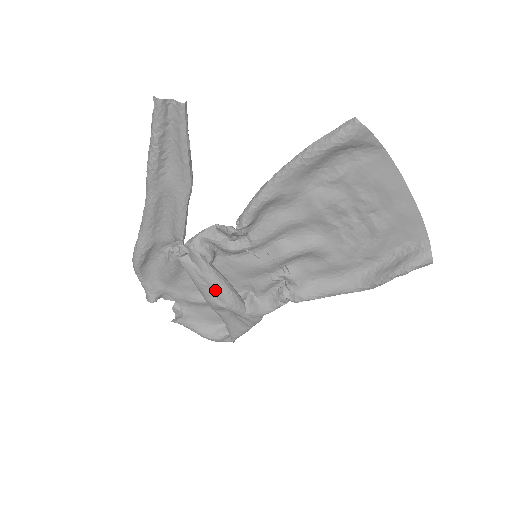
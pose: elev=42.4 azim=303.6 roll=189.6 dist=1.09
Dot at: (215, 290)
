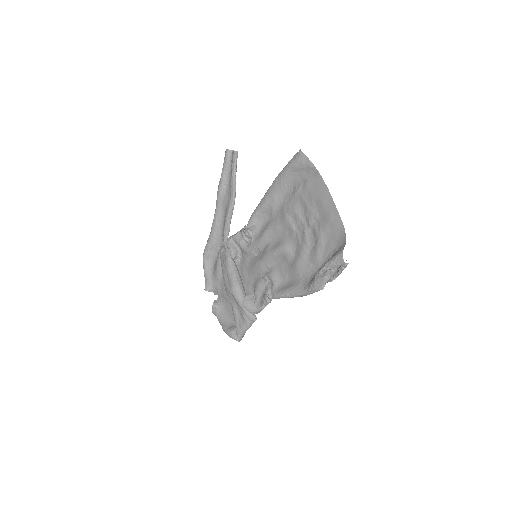
Dot at: (228, 275)
